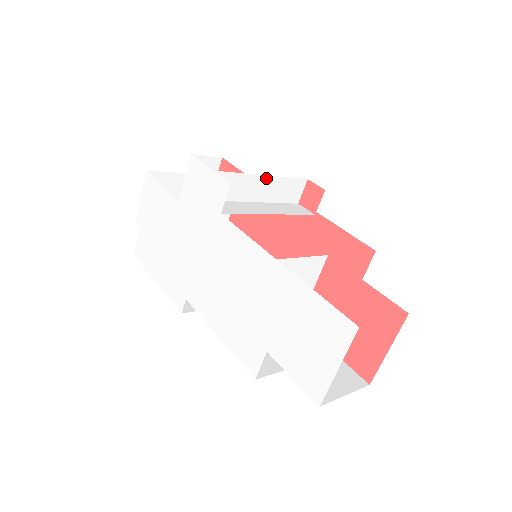
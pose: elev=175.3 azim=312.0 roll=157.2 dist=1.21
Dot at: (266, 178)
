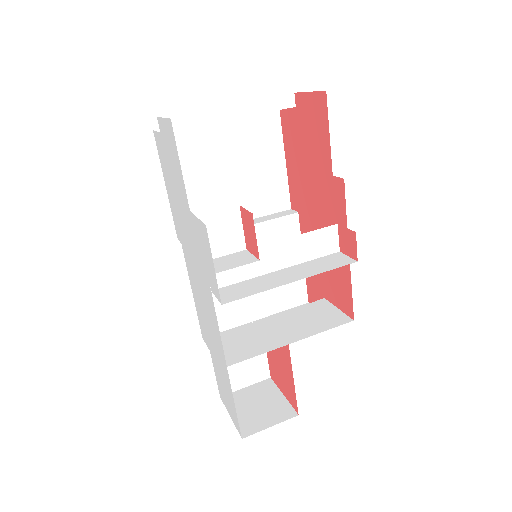
Dot at: occluded
